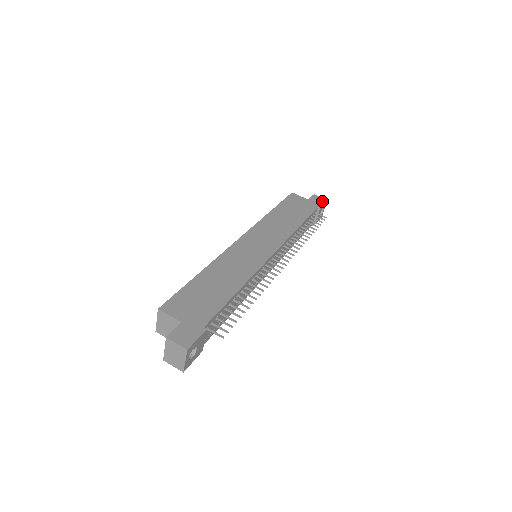
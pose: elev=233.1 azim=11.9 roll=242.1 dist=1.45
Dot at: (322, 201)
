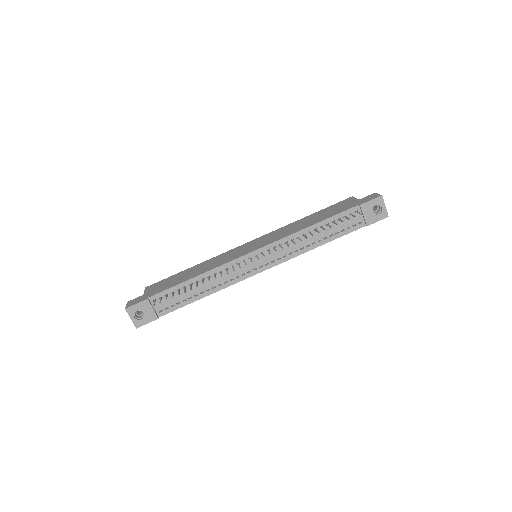
Dot at: (373, 198)
